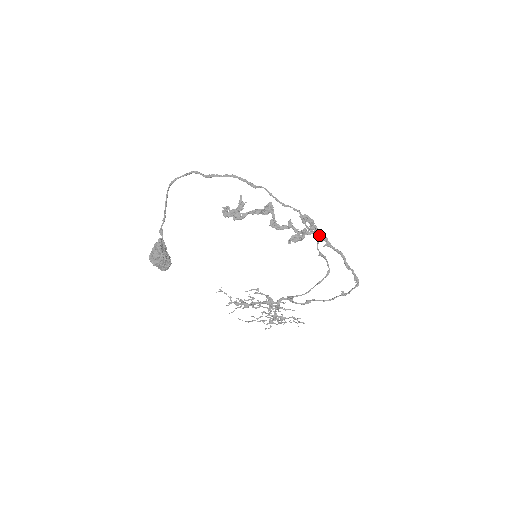
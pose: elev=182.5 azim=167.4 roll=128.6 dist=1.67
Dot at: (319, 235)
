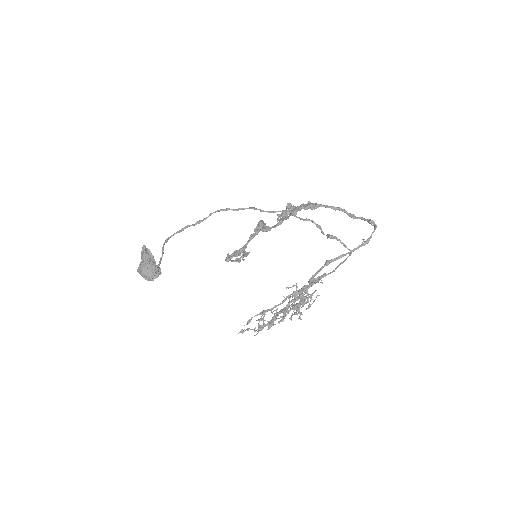
Dot at: (306, 205)
